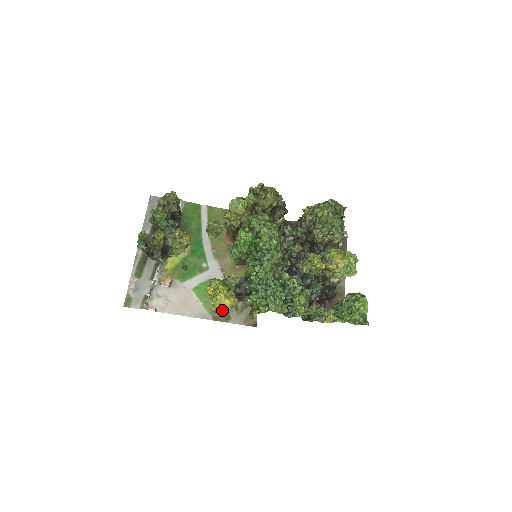
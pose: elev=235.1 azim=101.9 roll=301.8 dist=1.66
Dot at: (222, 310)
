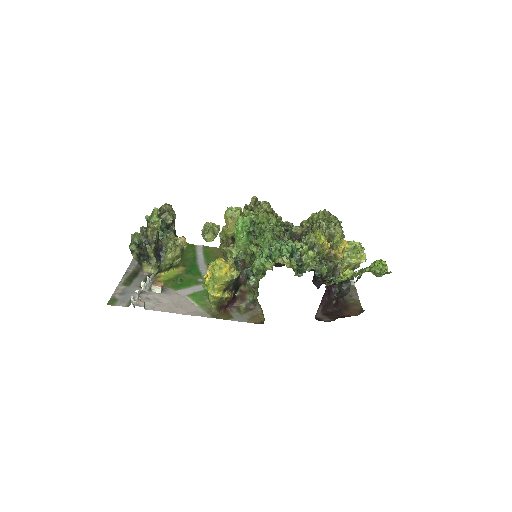
Dot at: (222, 309)
